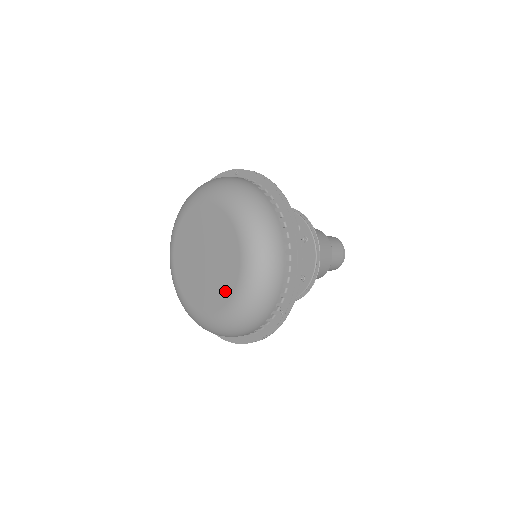
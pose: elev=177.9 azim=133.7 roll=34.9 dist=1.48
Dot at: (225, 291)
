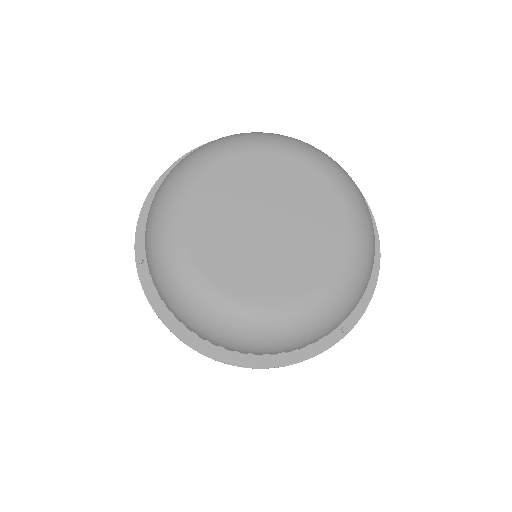
Dot at: (306, 277)
